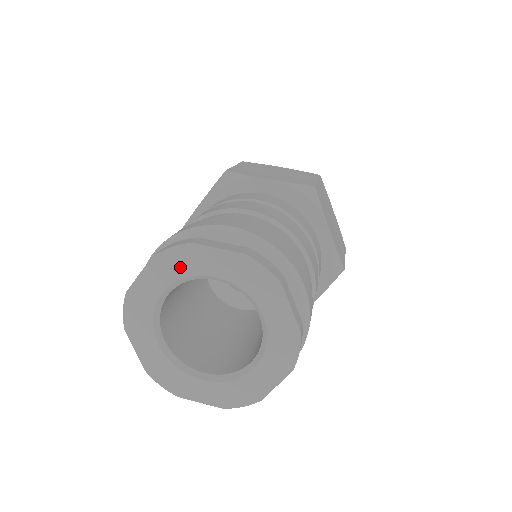
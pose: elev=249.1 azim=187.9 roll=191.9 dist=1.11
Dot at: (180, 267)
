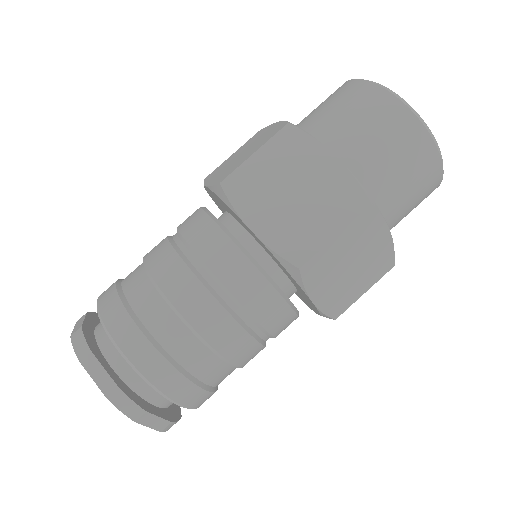
Dot at: occluded
